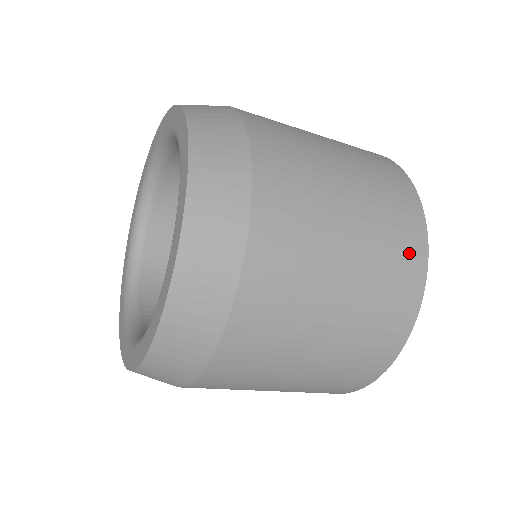
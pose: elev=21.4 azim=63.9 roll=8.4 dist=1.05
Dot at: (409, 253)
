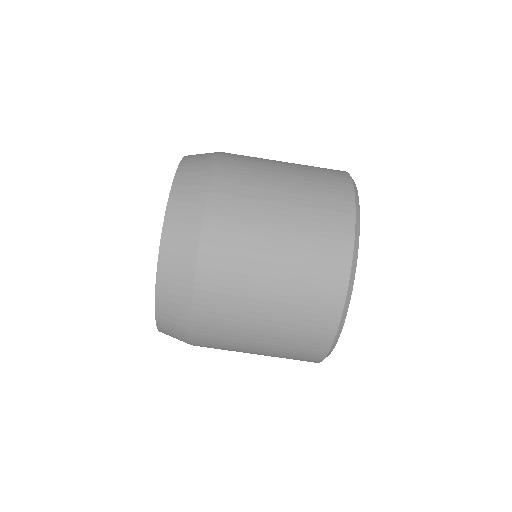
Dot at: (337, 195)
